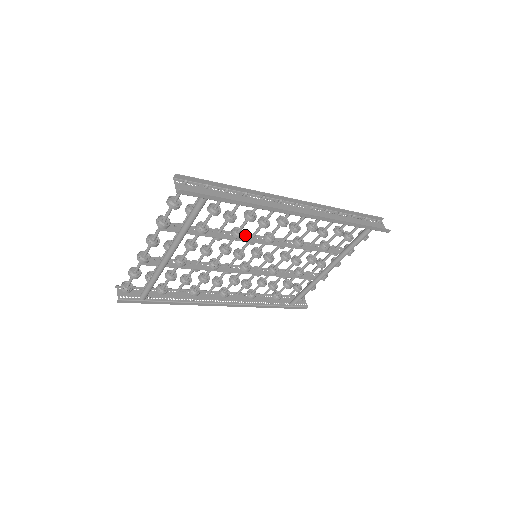
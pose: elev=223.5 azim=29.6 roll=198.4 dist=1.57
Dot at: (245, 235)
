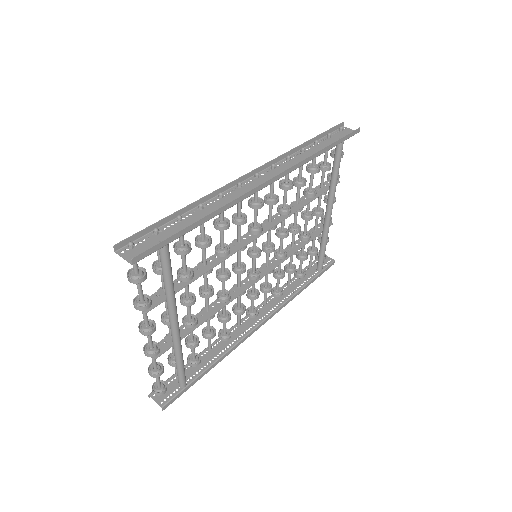
Dot at: (231, 246)
